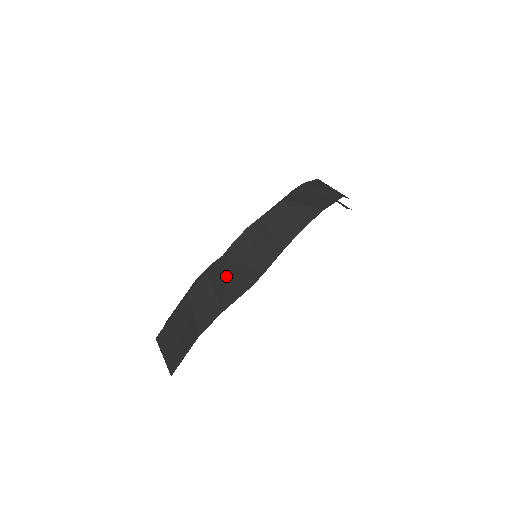
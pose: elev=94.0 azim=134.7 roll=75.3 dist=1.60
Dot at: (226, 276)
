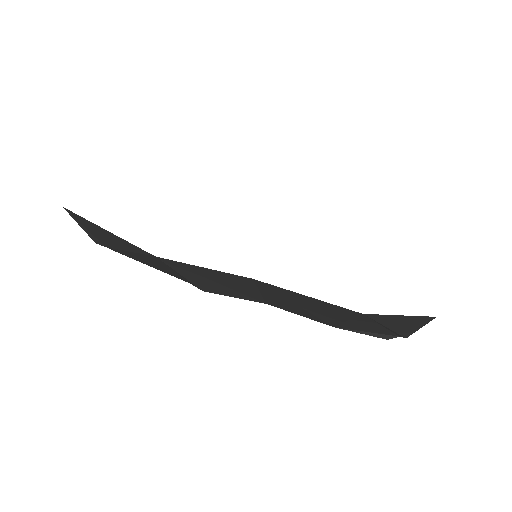
Dot at: occluded
